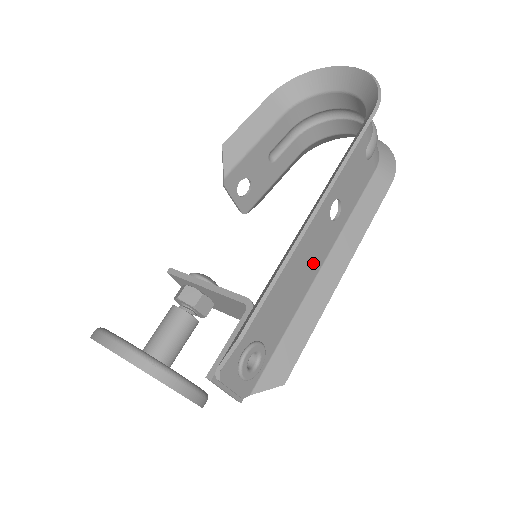
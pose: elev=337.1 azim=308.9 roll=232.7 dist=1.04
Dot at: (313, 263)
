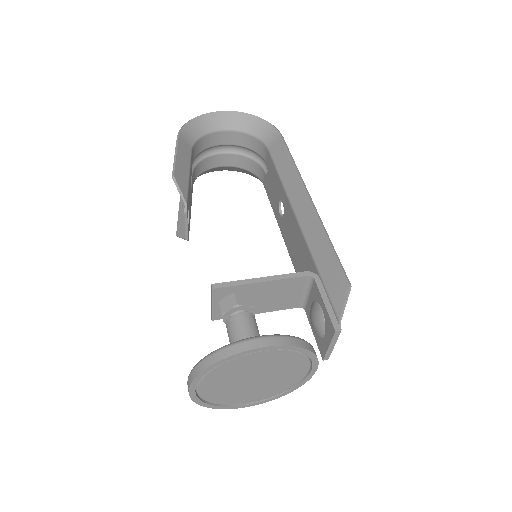
Dot at: occluded
